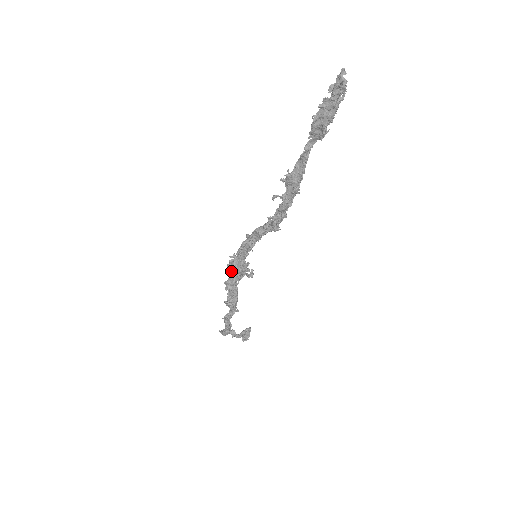
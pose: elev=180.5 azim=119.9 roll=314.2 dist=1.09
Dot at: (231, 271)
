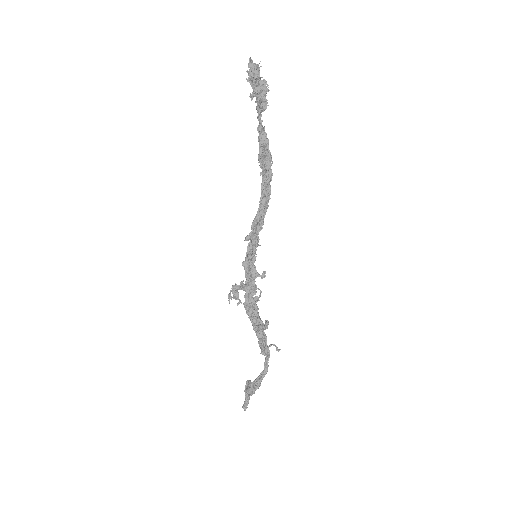
Dot at: occluded
